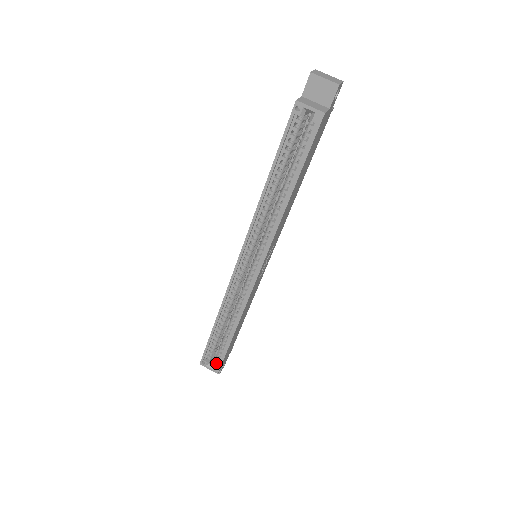
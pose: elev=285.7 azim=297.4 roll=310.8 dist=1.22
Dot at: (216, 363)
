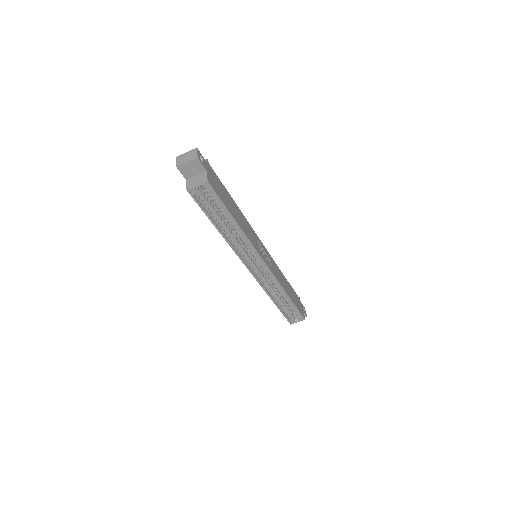
Dot at: (298, 316)
